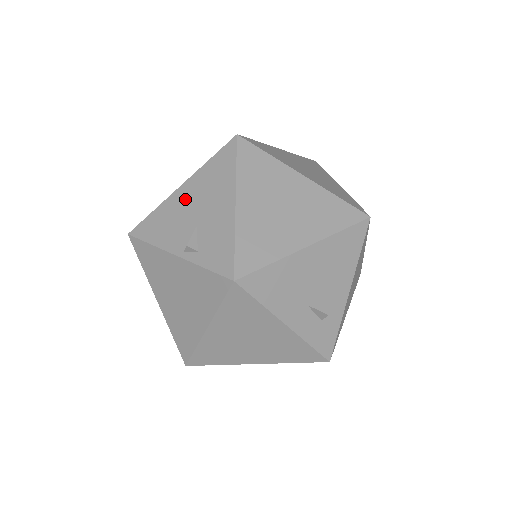
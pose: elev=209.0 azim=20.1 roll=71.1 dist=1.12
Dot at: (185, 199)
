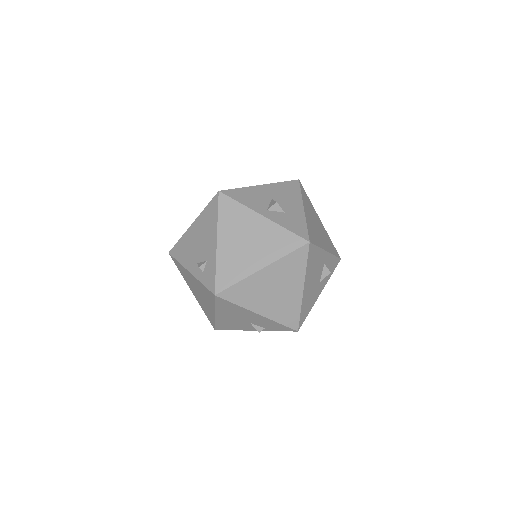
Dot at: (227, 318)
